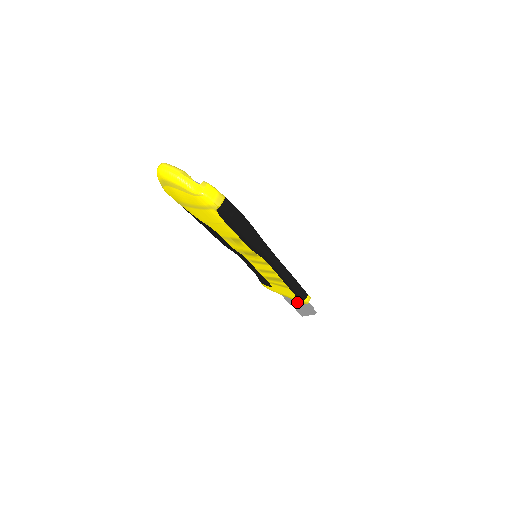
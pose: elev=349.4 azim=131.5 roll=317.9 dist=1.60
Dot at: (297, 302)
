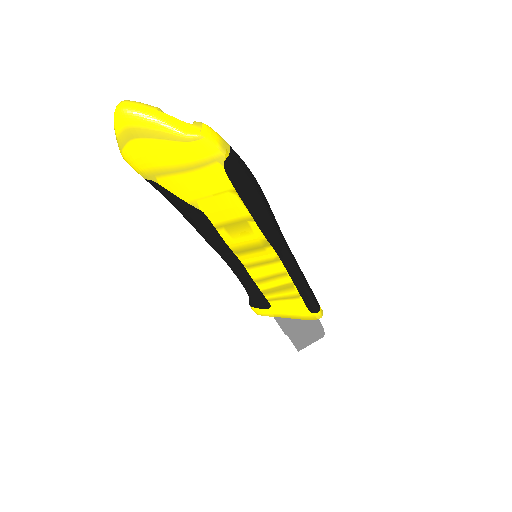
Dot at: (300, 325)
